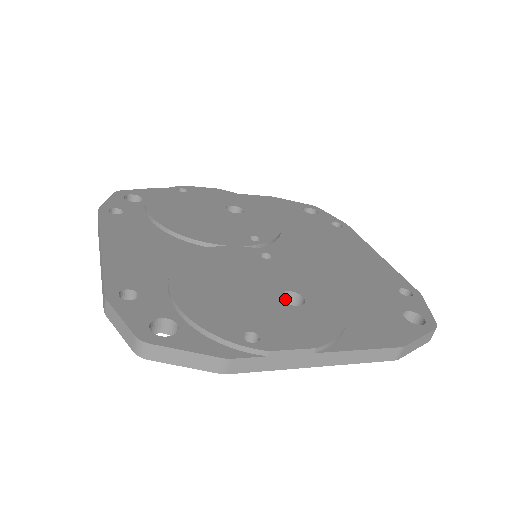
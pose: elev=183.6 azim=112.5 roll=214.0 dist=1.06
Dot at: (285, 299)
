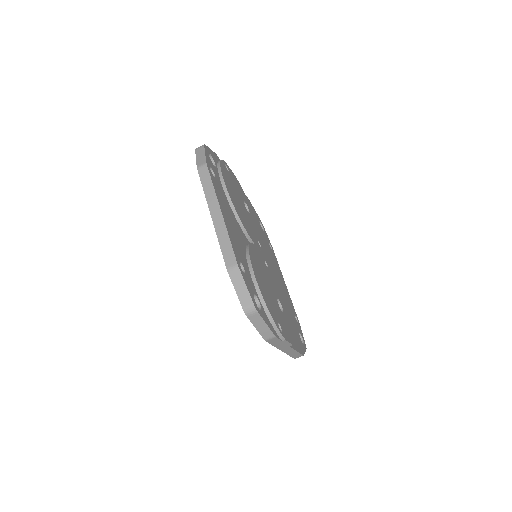
Dot at: occluded
